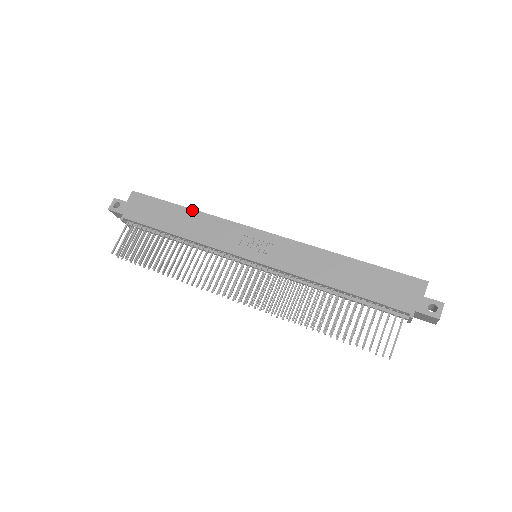
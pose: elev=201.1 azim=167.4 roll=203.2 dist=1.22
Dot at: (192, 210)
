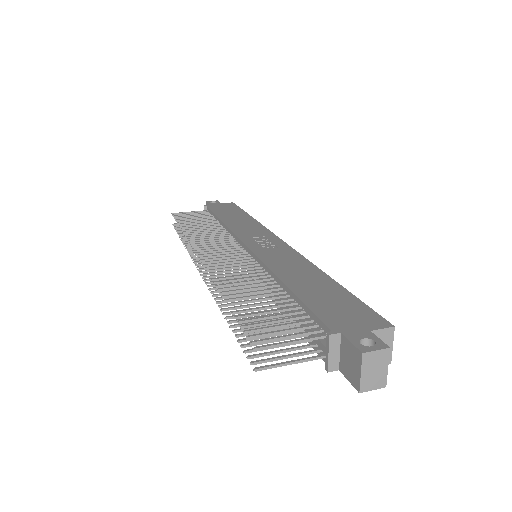
Dot at: (252, 218)
